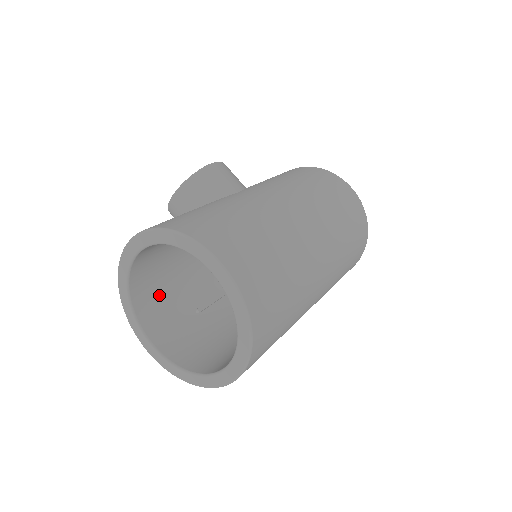
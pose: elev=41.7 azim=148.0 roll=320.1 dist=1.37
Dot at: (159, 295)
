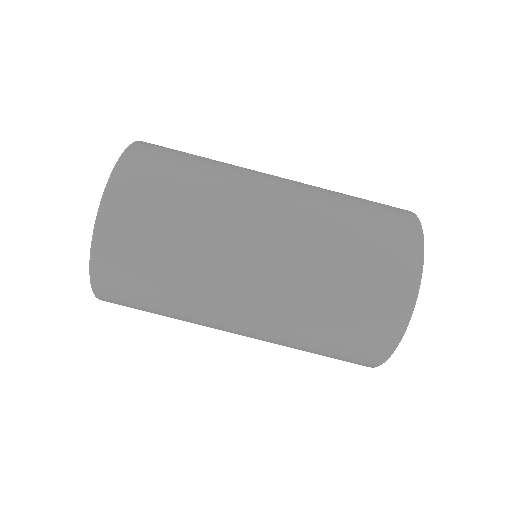
Dot at: occluded
